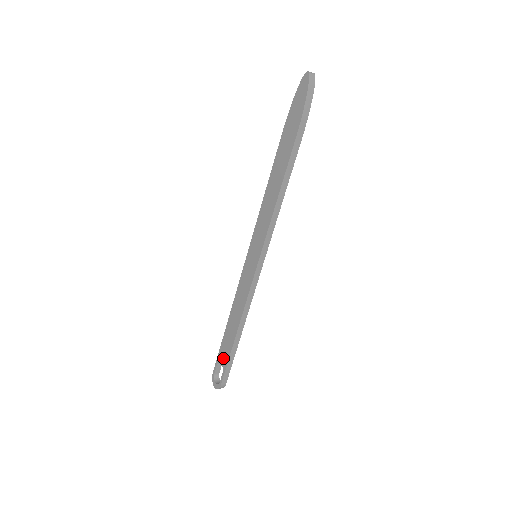
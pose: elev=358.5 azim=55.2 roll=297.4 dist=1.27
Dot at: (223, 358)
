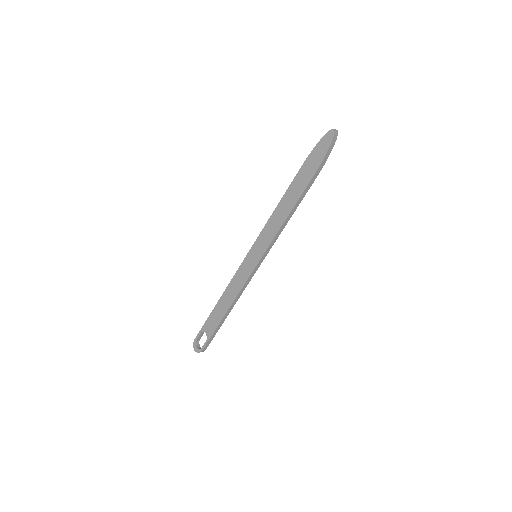
Dot at: (208, 329)
